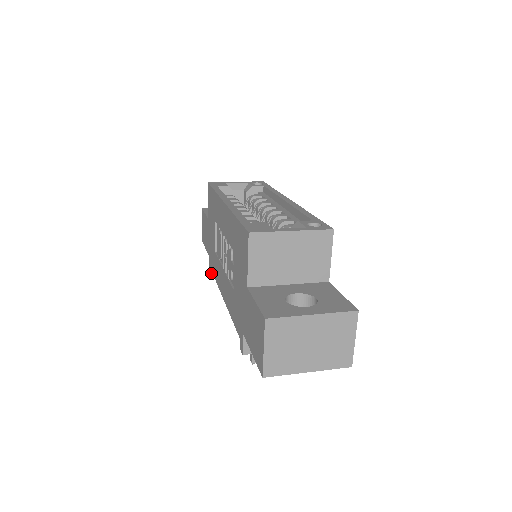
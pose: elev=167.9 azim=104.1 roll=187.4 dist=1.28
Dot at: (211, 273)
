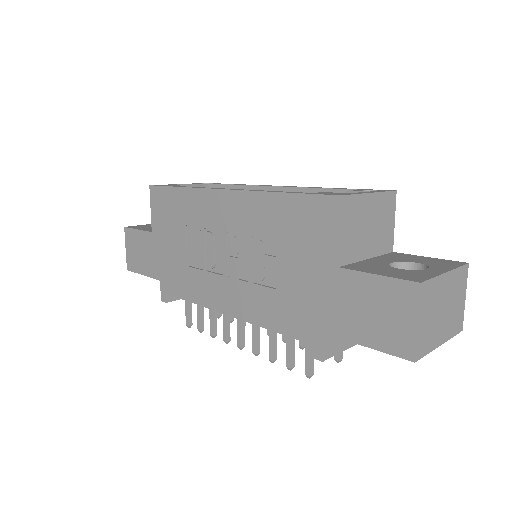
Dot at: (167, 300)
